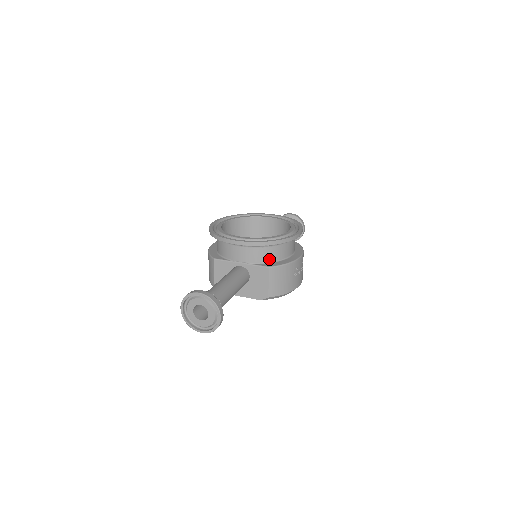
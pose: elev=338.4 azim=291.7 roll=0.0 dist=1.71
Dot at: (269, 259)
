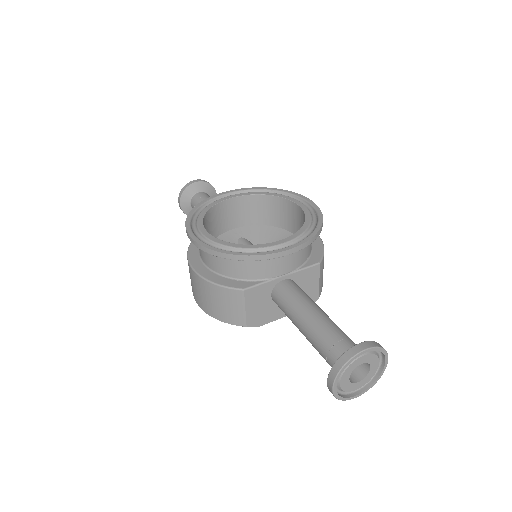
Dot at: (309, 253)
